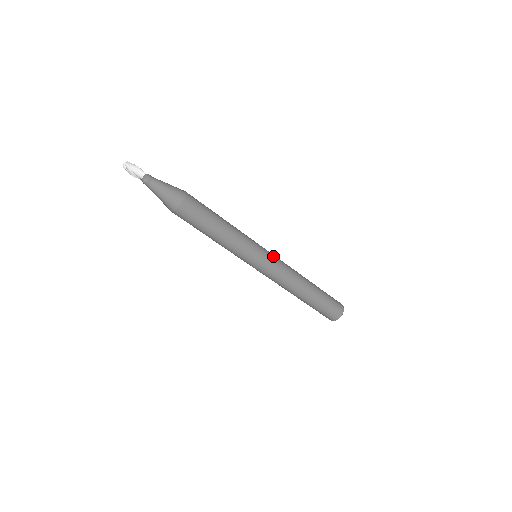
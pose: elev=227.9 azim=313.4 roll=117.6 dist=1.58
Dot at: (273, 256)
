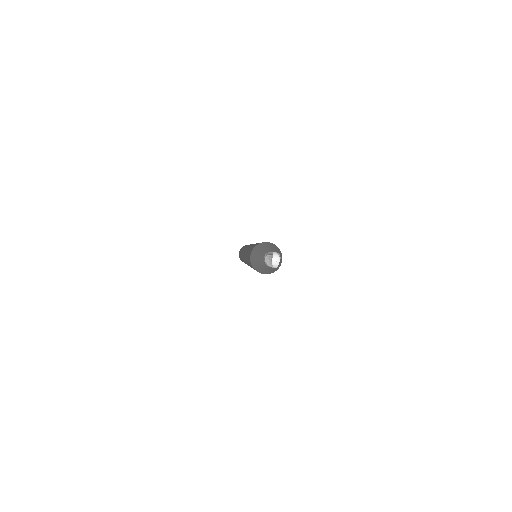
Dot at: occluded
